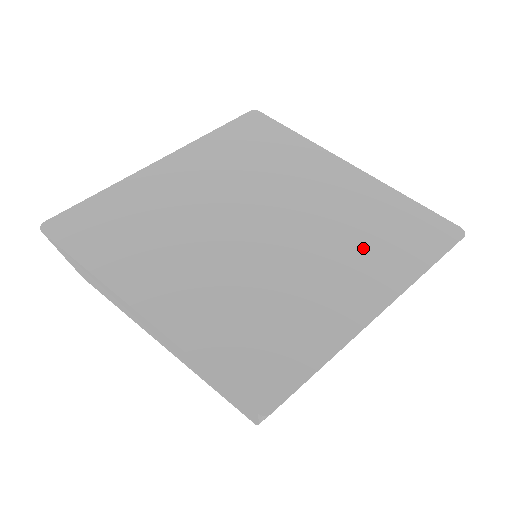
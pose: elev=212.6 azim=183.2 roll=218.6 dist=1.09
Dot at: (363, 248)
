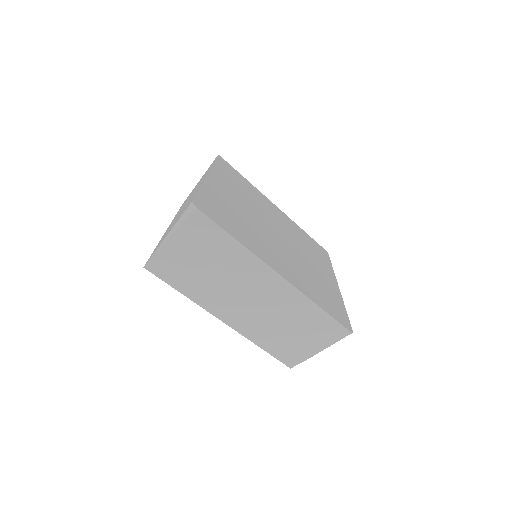
Dot at: (312, 253)
